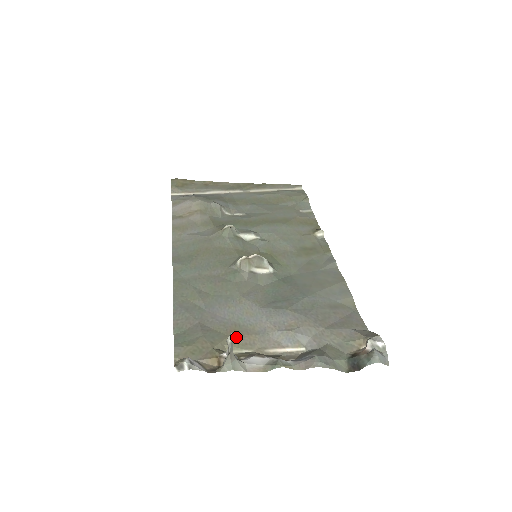
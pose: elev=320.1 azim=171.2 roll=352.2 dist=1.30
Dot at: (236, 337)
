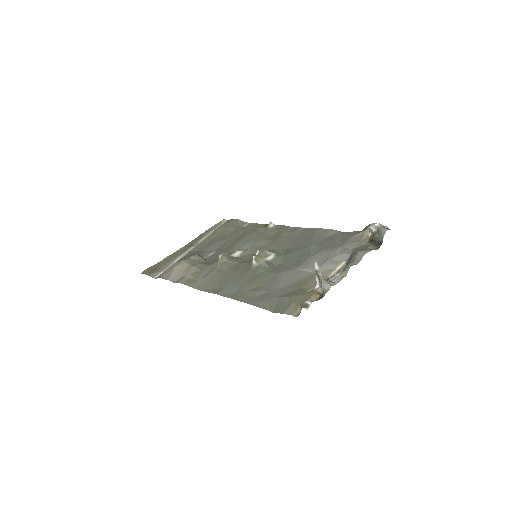
Dot at: (306, 285)
